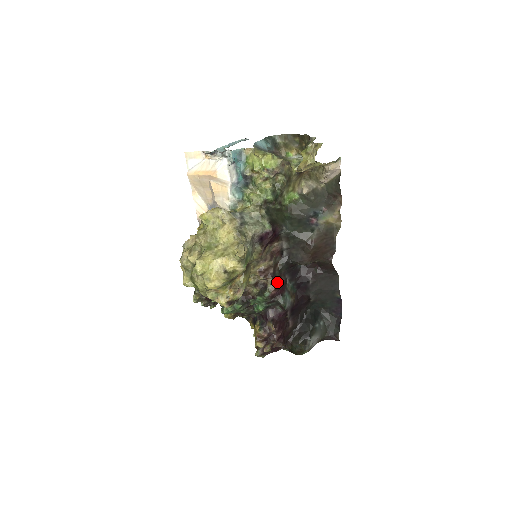
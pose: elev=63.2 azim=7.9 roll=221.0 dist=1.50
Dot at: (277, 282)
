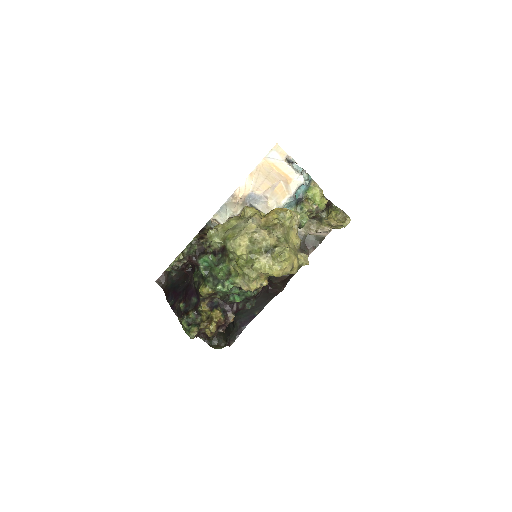
Dot at: occluded
